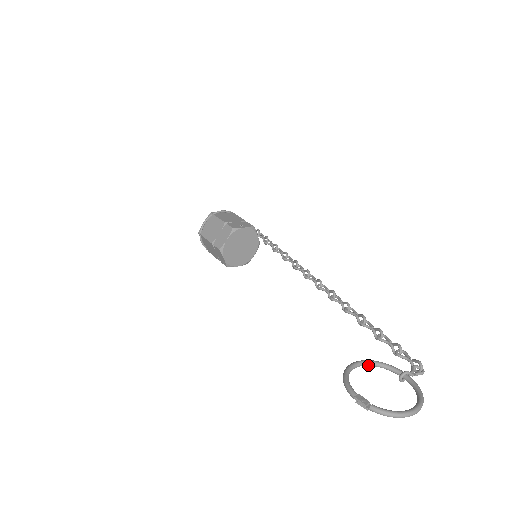
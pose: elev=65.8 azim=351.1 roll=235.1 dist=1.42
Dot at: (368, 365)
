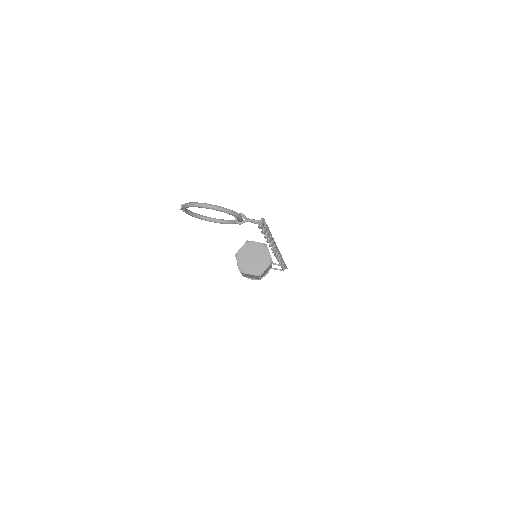
Dot at: (225, 222)
